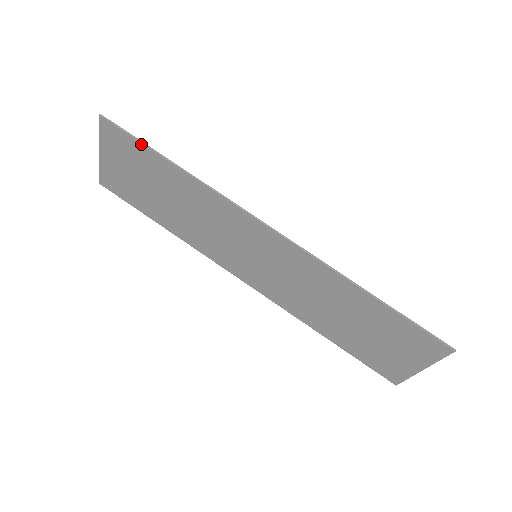
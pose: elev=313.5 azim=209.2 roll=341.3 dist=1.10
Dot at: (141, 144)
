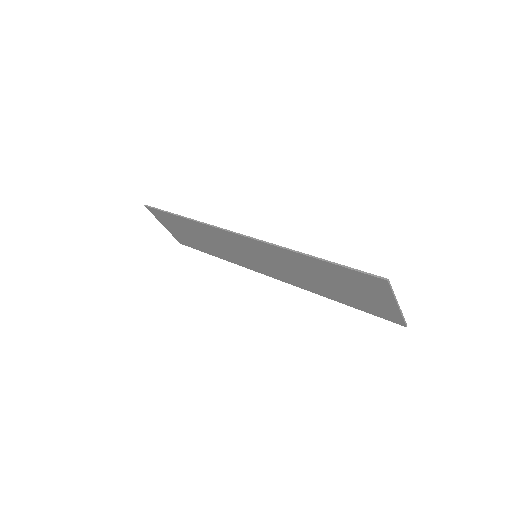
Dot at: (165, 213)
